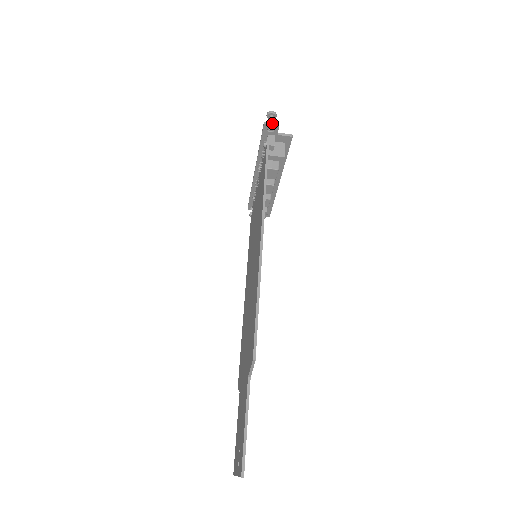
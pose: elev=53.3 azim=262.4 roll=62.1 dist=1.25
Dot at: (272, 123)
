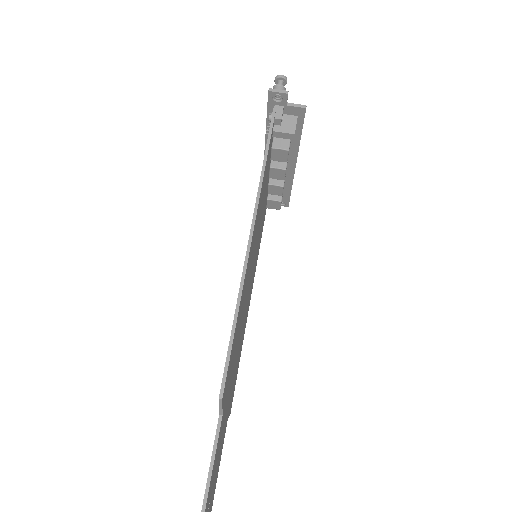
Dot at: (279, 90)
